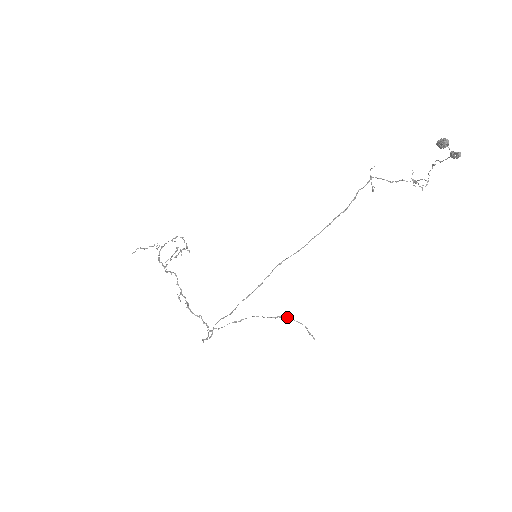
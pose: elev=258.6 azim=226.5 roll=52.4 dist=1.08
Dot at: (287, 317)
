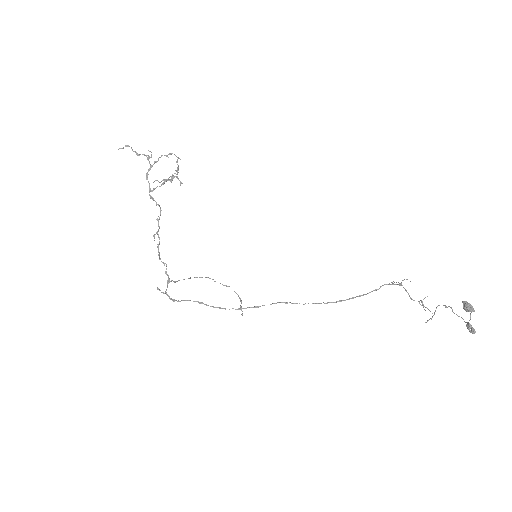
Dot at: occluded
